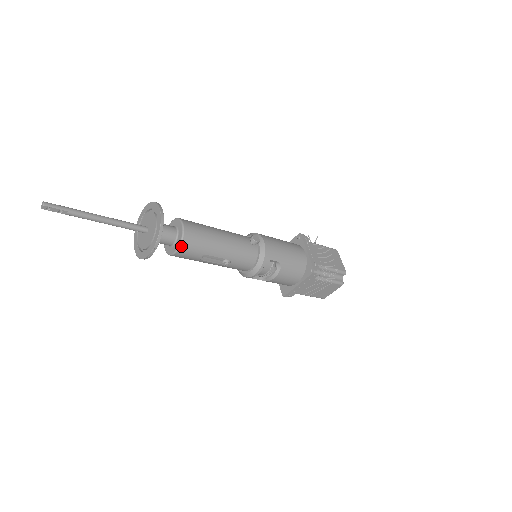
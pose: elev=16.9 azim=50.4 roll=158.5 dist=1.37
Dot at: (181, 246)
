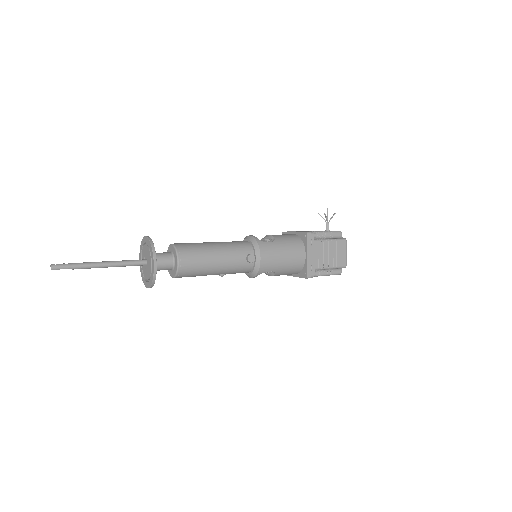
Dot at: (176, 277)
